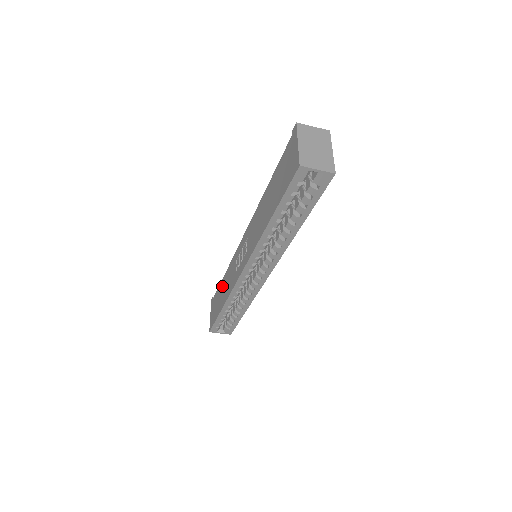
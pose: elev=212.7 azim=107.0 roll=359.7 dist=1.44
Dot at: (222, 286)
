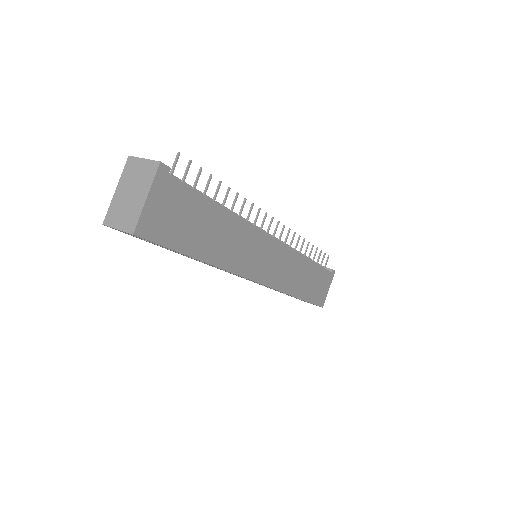
Dot at: occluded
